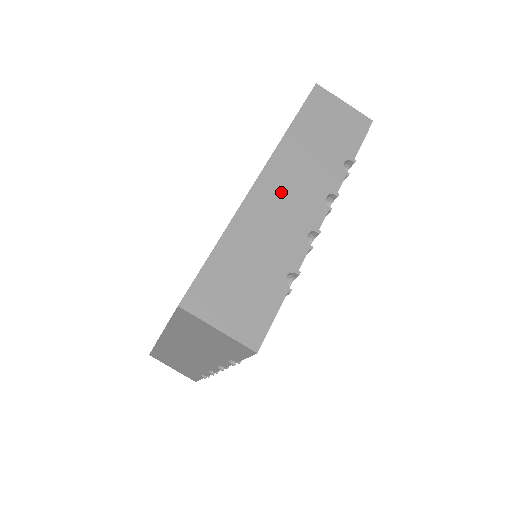
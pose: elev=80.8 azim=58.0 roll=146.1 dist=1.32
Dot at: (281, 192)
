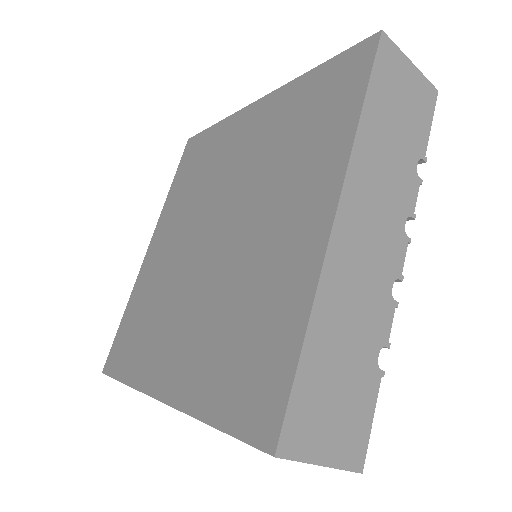
Dot at: (362, 230)
